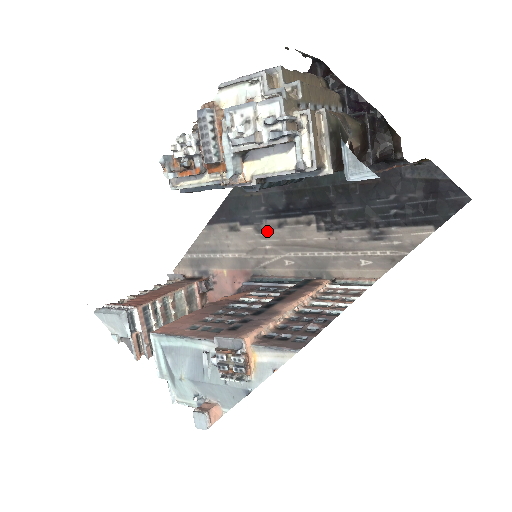
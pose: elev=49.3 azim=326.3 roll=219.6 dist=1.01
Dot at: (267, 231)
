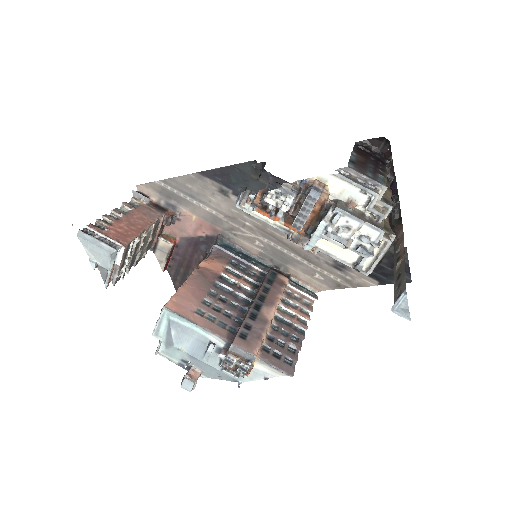
Dot at: occluded
